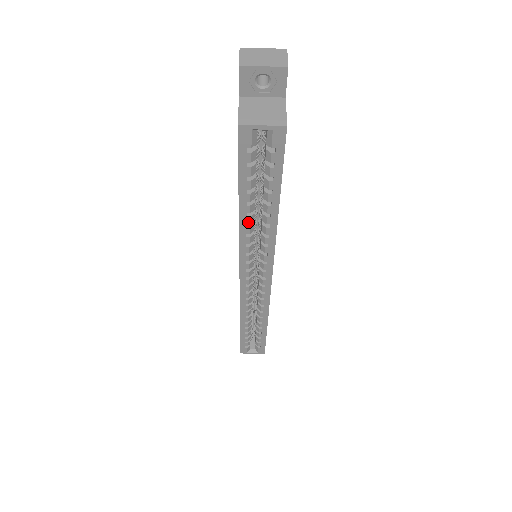
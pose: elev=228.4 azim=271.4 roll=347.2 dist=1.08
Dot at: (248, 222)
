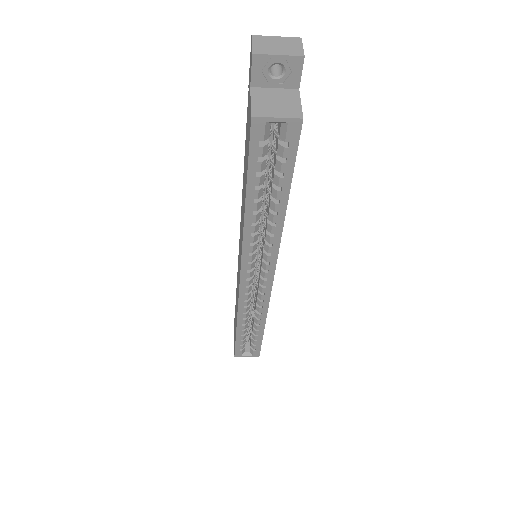
Dot at: (254, 220)
